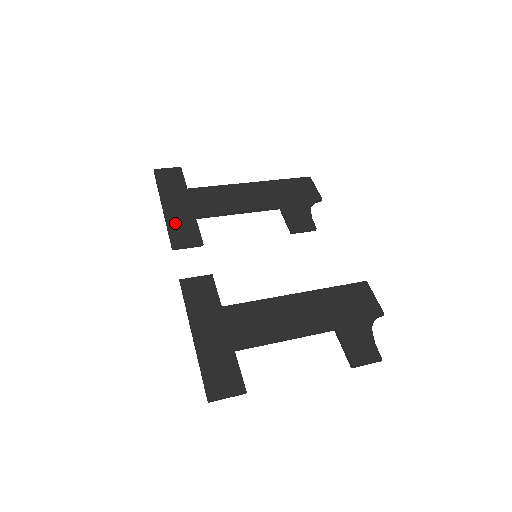
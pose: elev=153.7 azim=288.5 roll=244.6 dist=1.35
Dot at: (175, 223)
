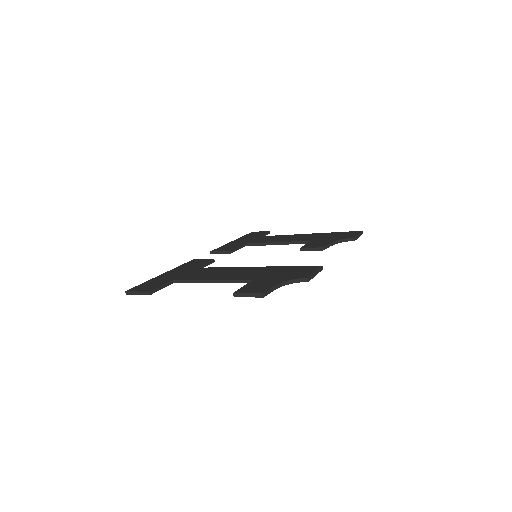
Dot at: (228, 245)
